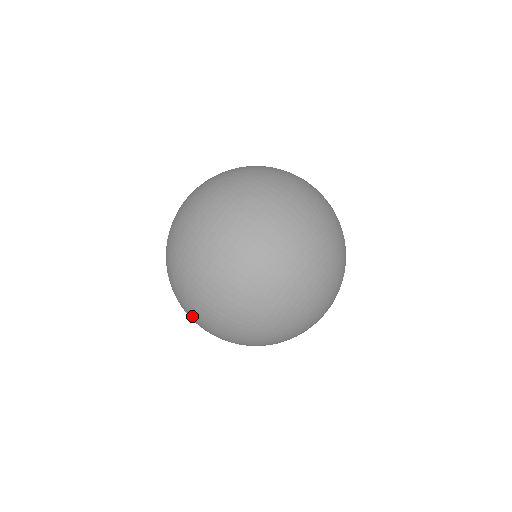
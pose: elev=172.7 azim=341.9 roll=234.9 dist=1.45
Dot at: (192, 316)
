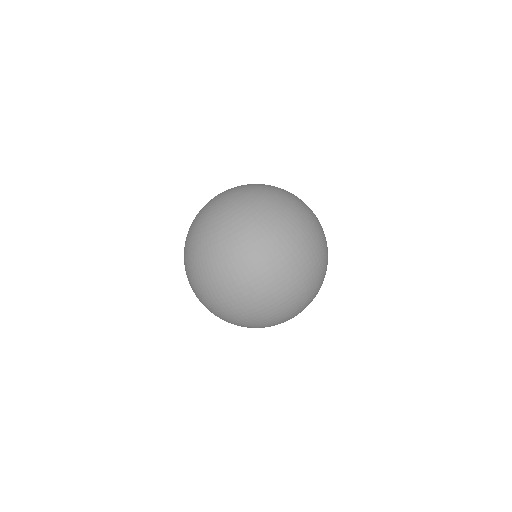
Dot at: (238, 290)
